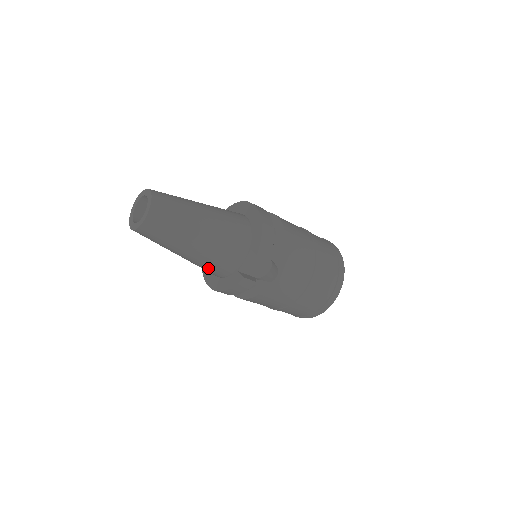
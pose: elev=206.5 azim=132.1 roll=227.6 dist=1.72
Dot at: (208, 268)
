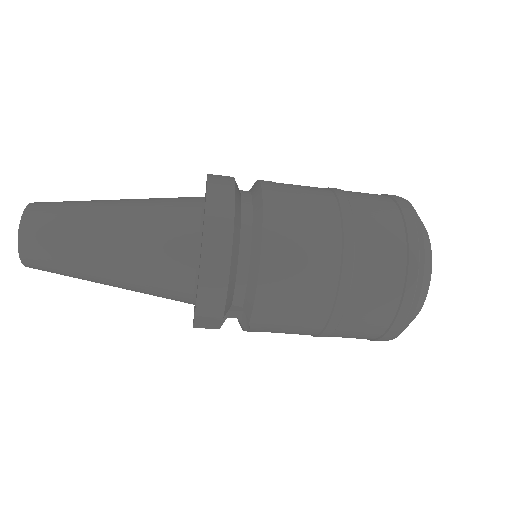
Dot at: occluded
